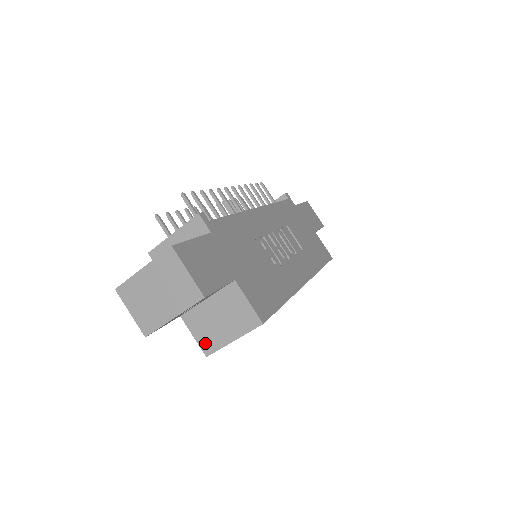
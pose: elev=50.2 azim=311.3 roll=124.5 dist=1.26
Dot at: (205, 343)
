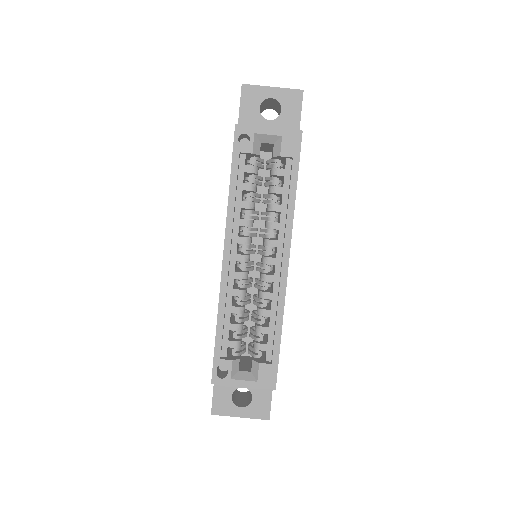
Dot at: occluded
